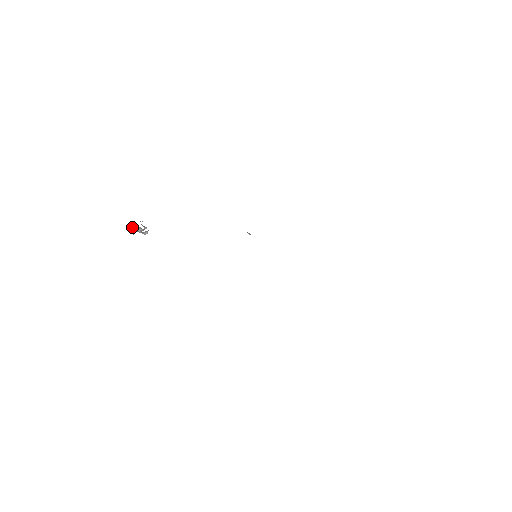
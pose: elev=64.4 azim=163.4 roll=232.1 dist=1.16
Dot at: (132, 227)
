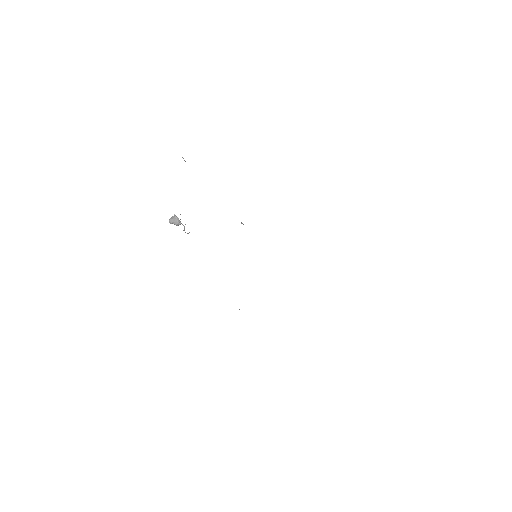
Dot at: (172, 220)
